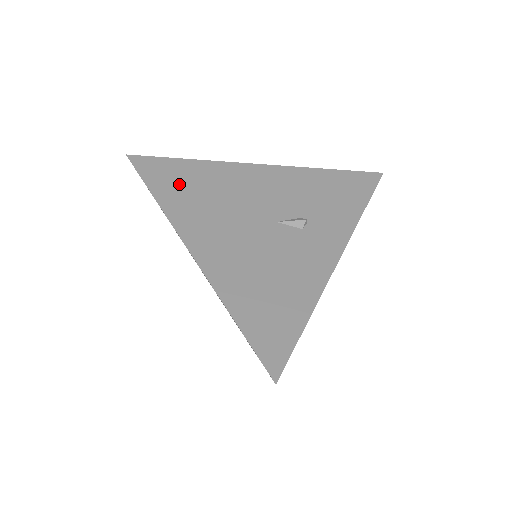
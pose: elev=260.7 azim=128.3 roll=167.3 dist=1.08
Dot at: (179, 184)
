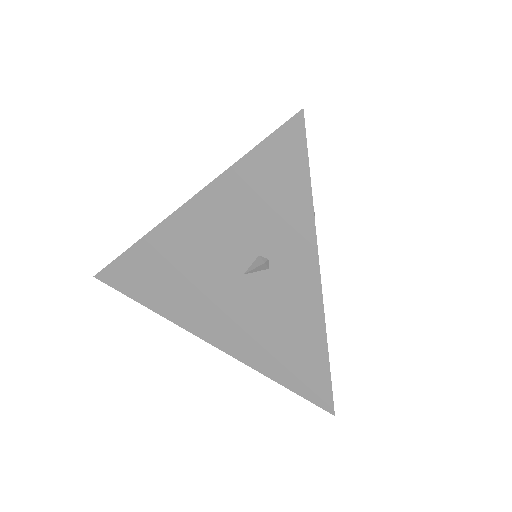
Dot at: (148, 283)
